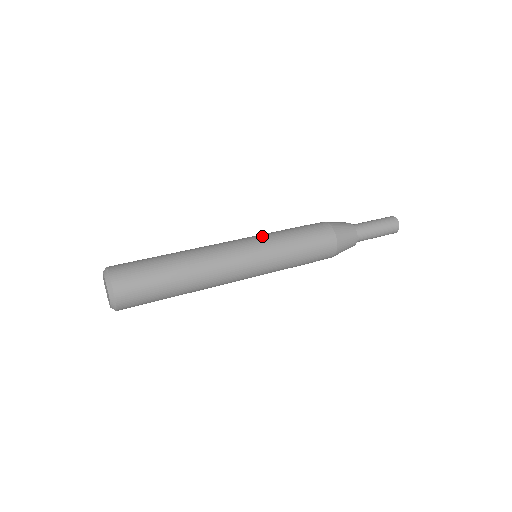
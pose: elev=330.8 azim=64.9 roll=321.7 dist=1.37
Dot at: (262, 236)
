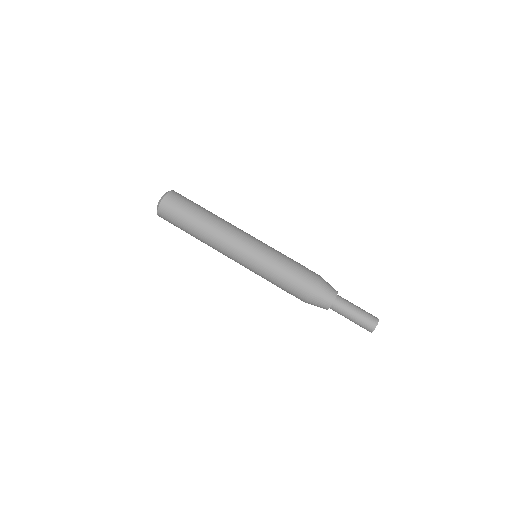
Dot at: (257, 262)
